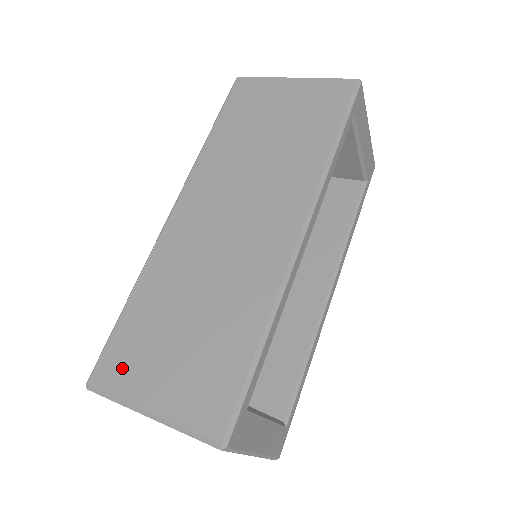
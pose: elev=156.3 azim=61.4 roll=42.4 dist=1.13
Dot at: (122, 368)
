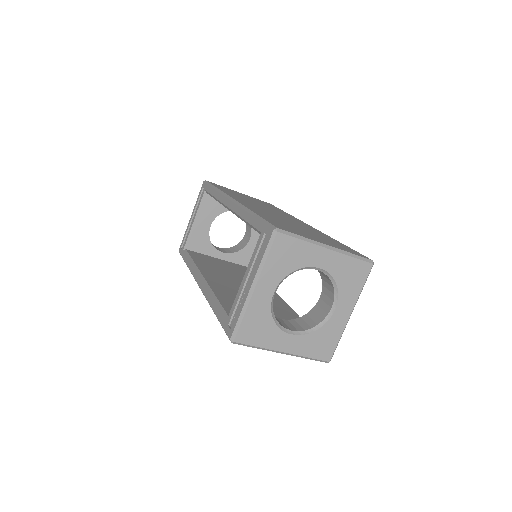
Dot at: (290, 230)
